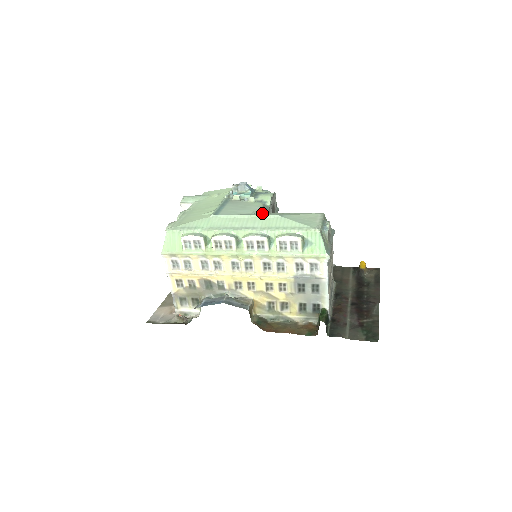
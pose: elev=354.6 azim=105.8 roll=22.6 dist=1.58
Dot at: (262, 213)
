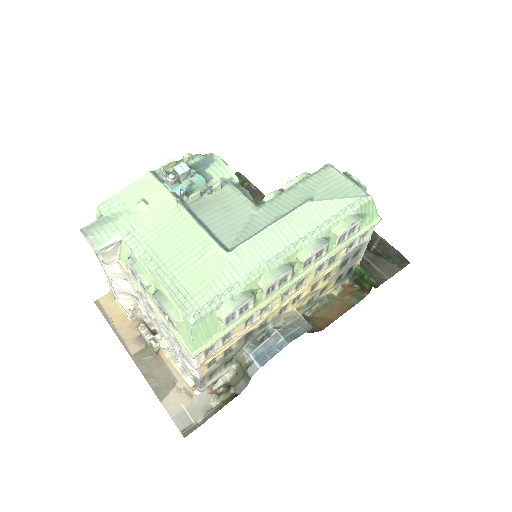
Dot at: (266, 205)
